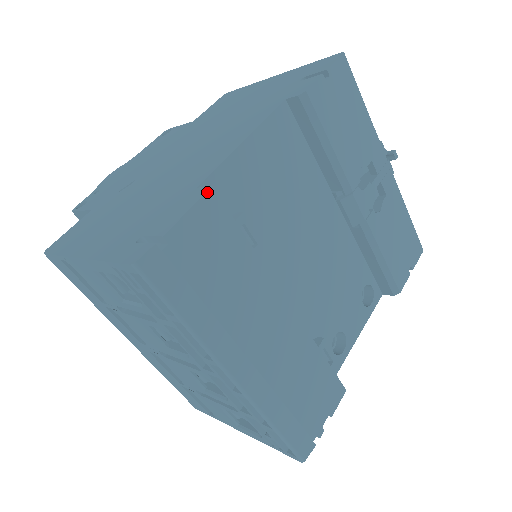
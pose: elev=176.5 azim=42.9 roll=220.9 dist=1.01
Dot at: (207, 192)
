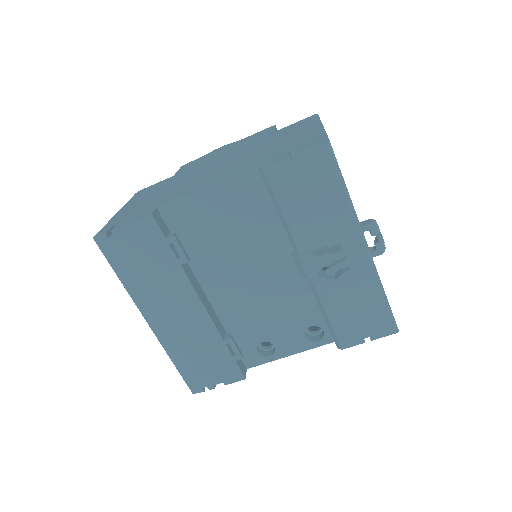
Dot at: (147, 216)
